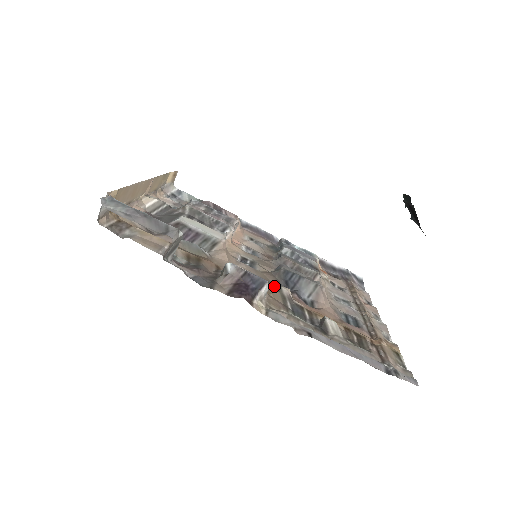
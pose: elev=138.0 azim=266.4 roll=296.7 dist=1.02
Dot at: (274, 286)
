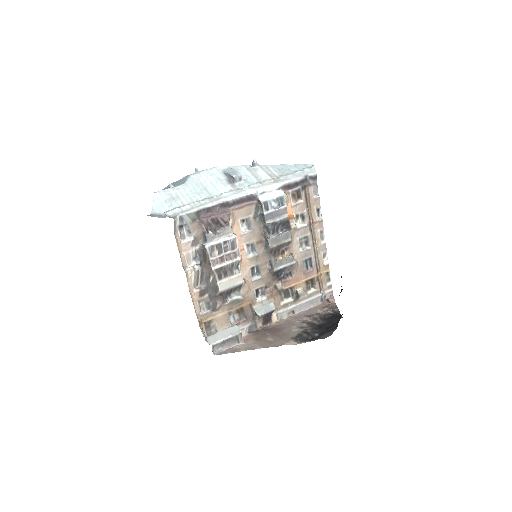
Dot at: (273, 284)
